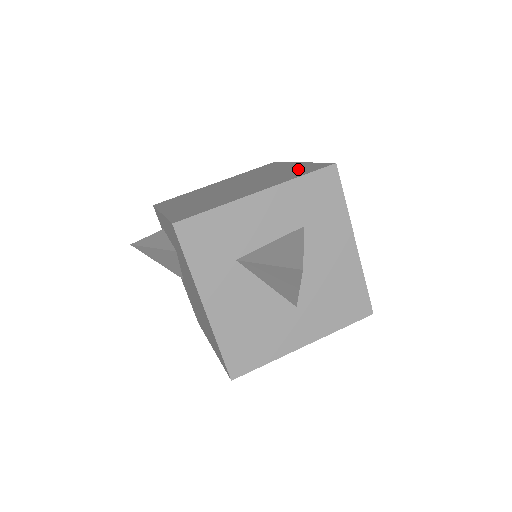
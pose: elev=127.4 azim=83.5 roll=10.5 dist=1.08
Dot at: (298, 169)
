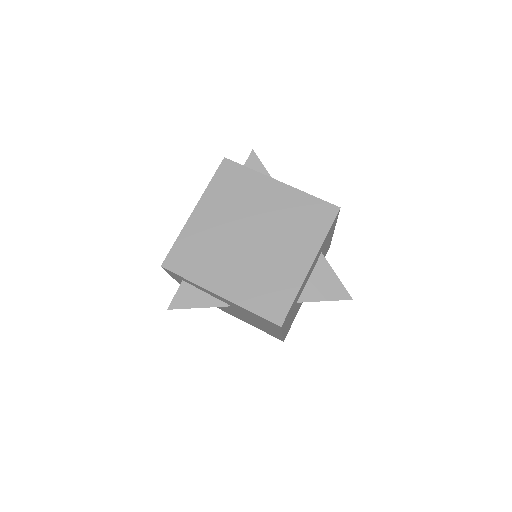
Dot at: (303, 209)
